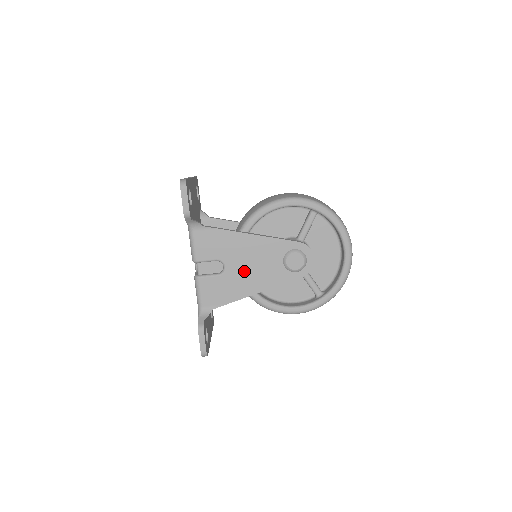
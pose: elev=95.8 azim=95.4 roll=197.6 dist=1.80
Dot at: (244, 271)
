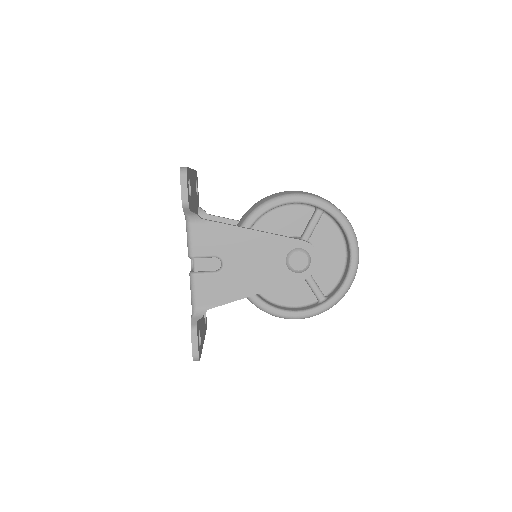
Dot at: (243, 269)
